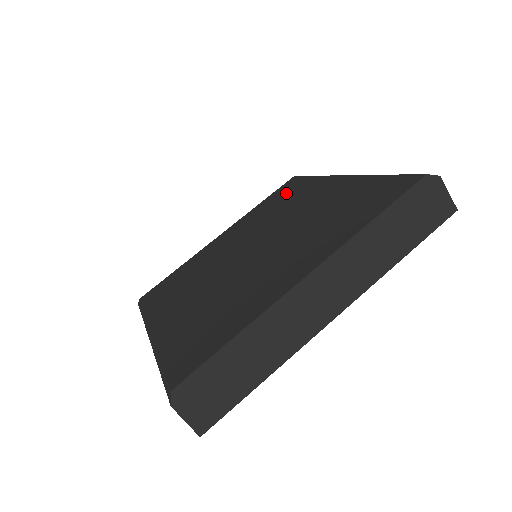
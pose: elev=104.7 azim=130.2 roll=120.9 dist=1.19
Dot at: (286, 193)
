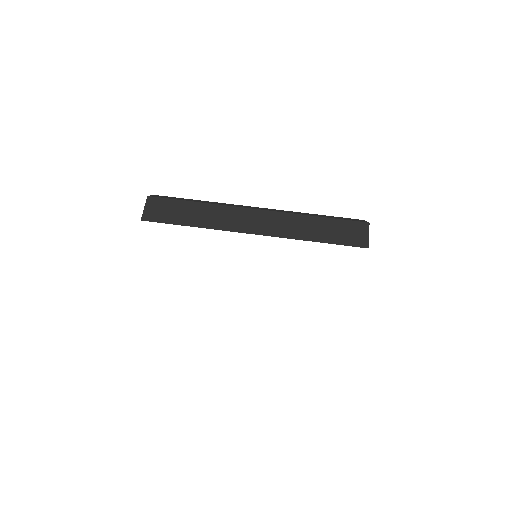
Dot at: occluded
